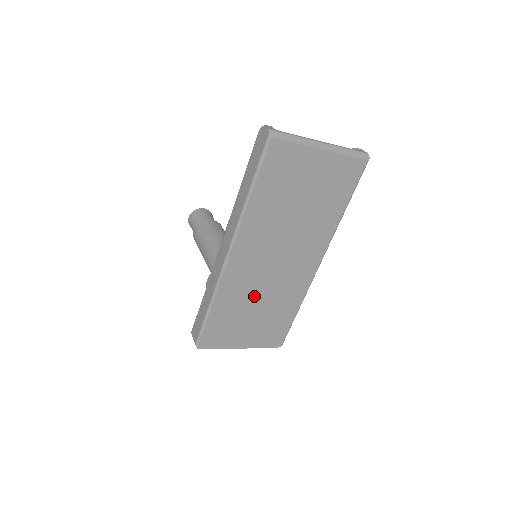
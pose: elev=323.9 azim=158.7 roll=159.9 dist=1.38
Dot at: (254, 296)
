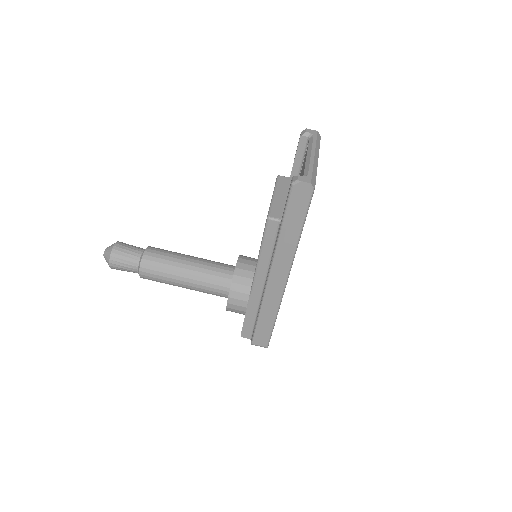
Dot at: occluded
